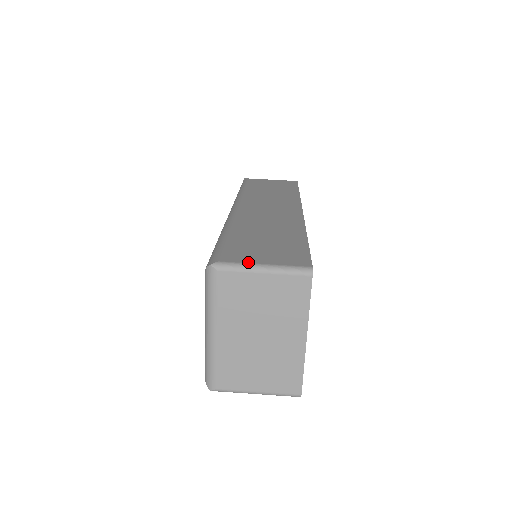
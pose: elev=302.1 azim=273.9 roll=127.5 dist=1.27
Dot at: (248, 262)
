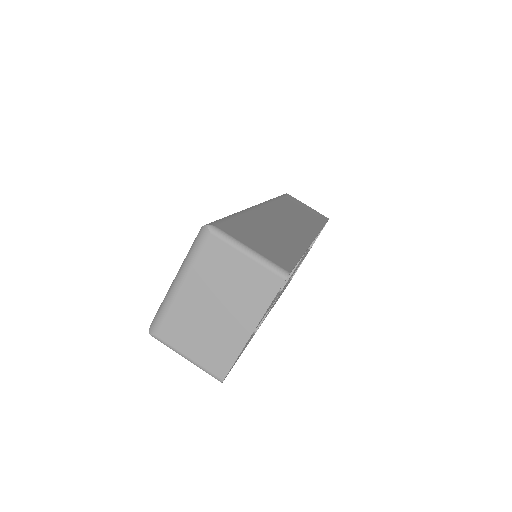
Dot at: (239, 240)
